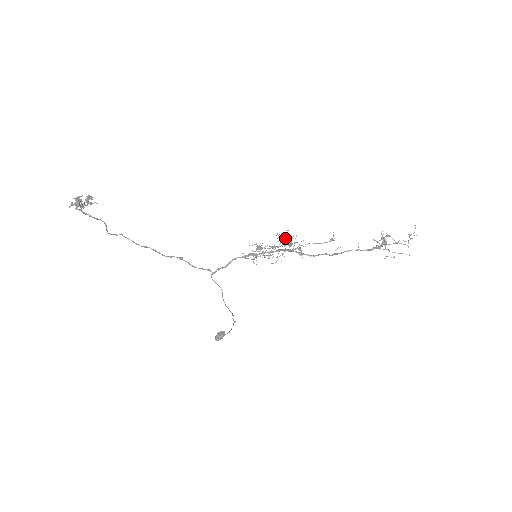
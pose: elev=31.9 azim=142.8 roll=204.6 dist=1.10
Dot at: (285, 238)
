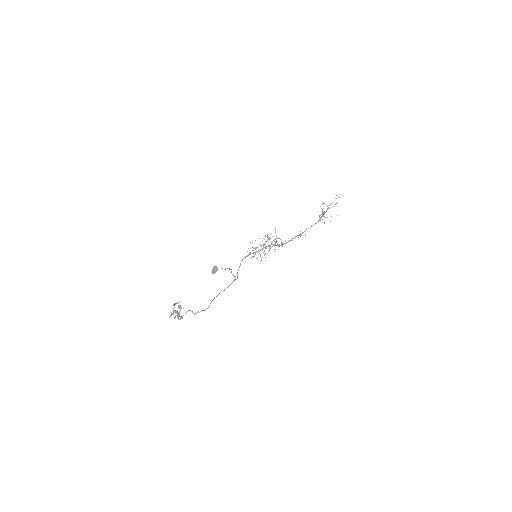
Dot at: occluded
